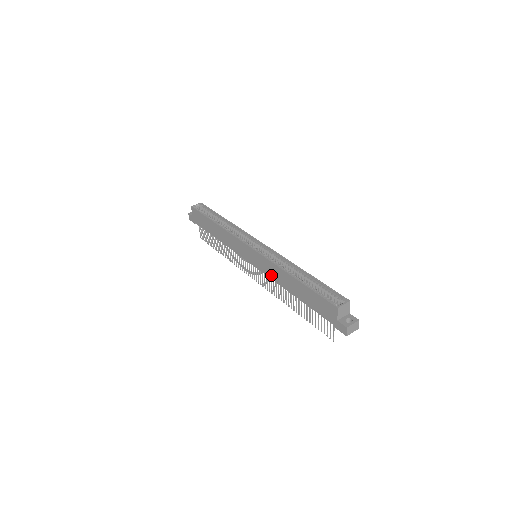
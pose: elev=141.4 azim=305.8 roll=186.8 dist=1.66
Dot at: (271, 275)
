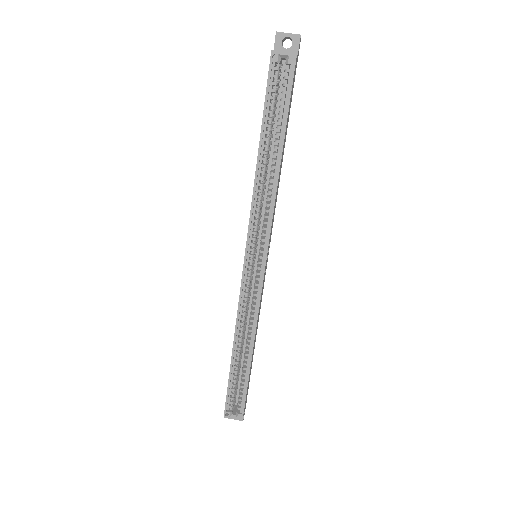
Dot at: occluded
